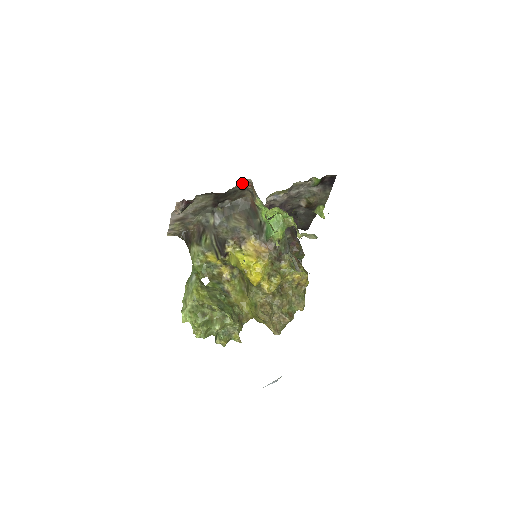
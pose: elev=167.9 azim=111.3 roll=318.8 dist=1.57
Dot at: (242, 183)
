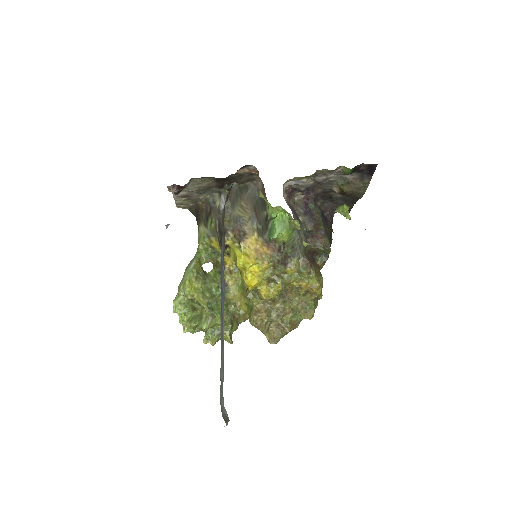
Dot at: (246, 168)
